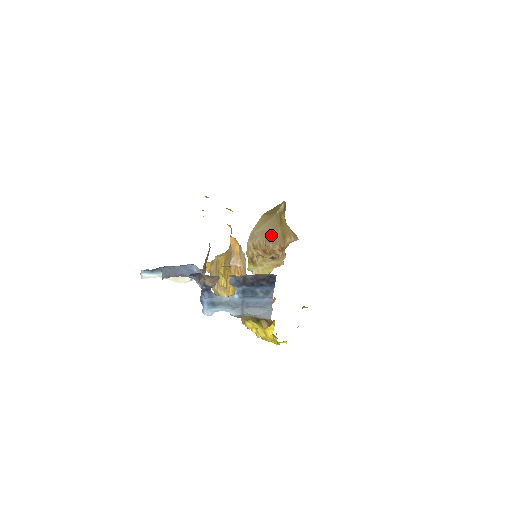
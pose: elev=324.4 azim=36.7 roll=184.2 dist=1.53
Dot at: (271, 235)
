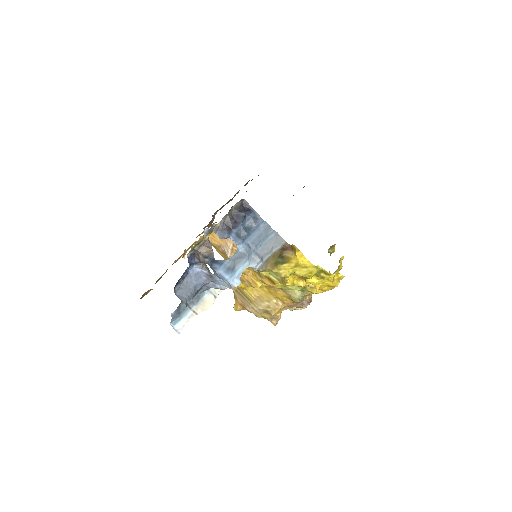
Dot at: occluded
